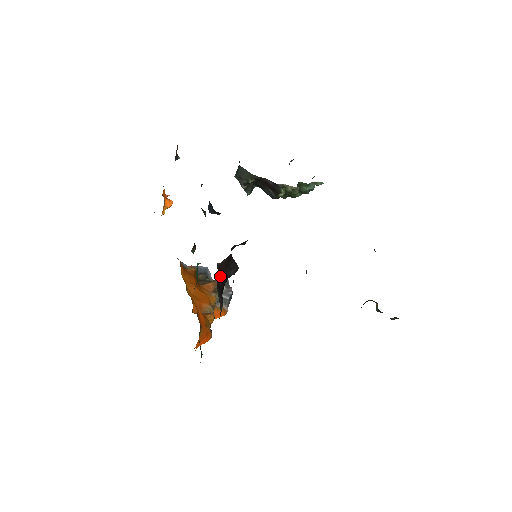
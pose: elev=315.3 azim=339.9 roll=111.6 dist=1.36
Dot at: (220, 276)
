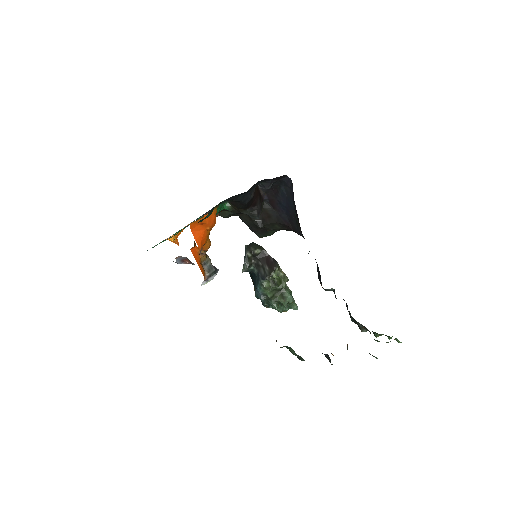
Dot at: (257, 189)
